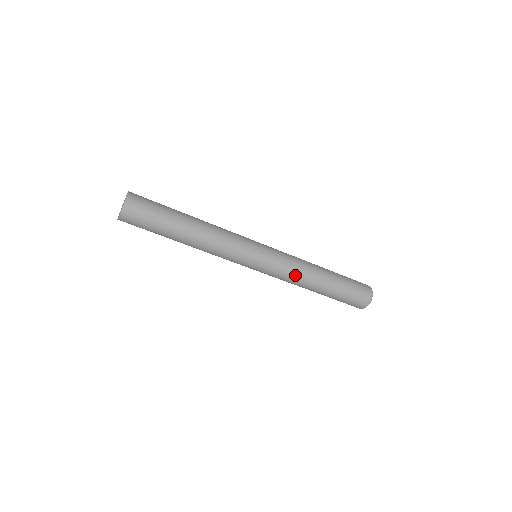
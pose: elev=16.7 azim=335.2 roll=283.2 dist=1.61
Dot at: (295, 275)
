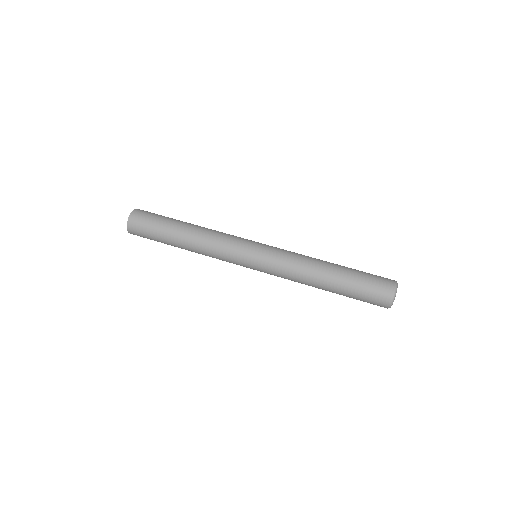
Dot at: (295, 269)
